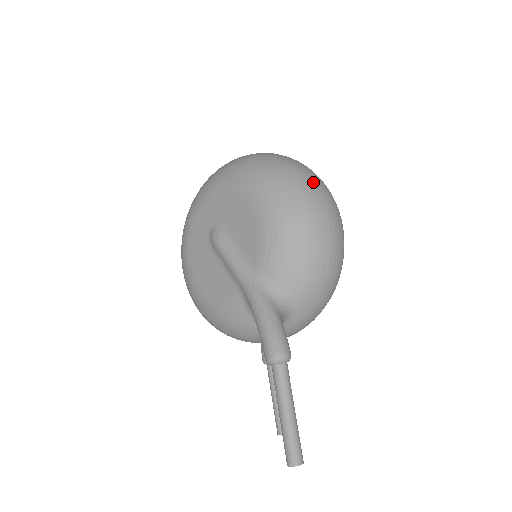
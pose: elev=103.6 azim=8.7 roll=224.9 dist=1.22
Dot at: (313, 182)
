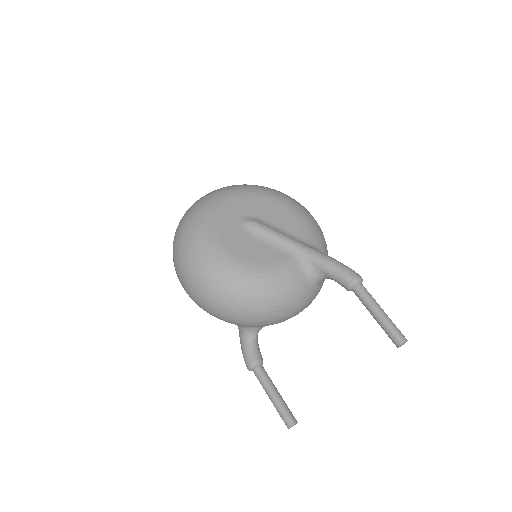
Dot at: occluded
